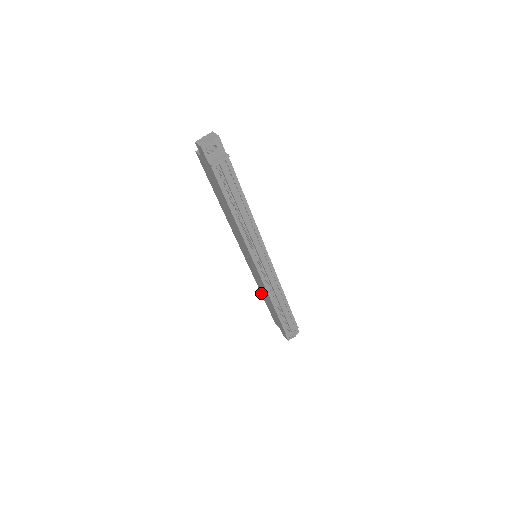
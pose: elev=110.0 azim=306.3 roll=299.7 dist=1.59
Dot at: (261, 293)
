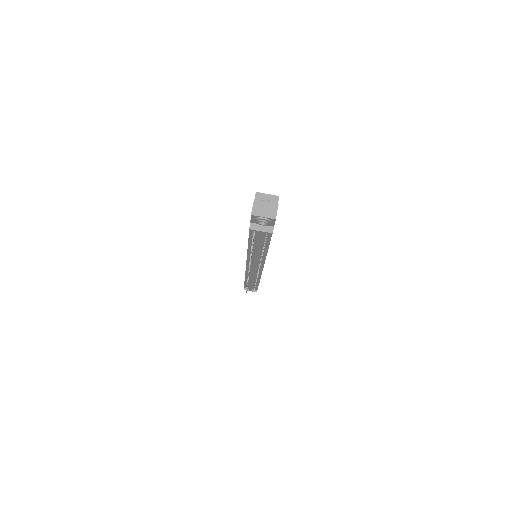
Dot at: occluded
